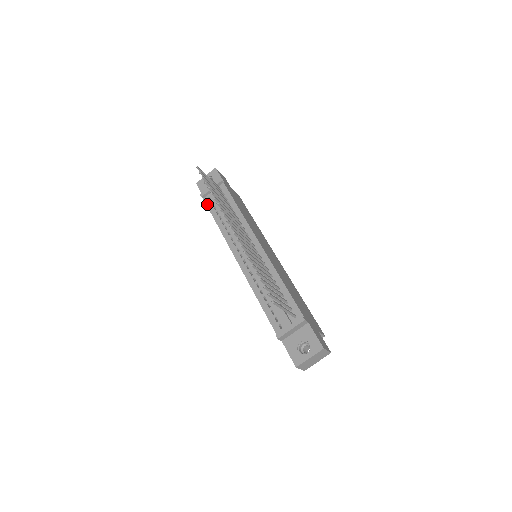
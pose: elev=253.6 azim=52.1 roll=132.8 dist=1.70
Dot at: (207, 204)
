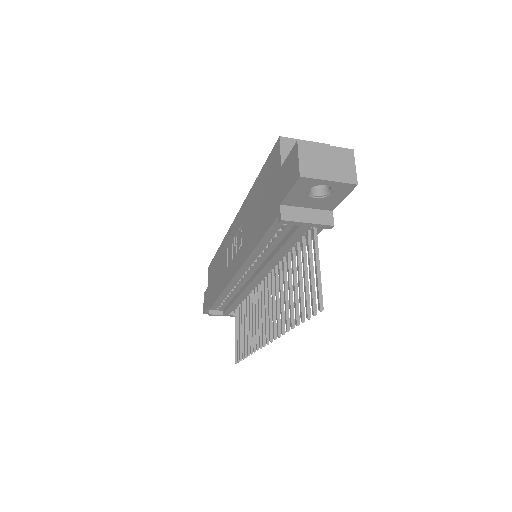
Dot at: (274, 226)
